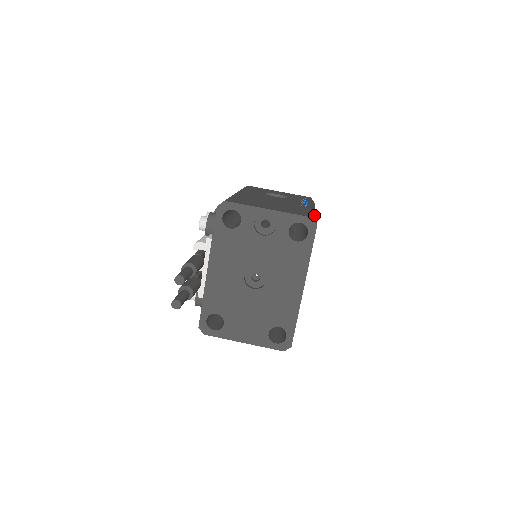
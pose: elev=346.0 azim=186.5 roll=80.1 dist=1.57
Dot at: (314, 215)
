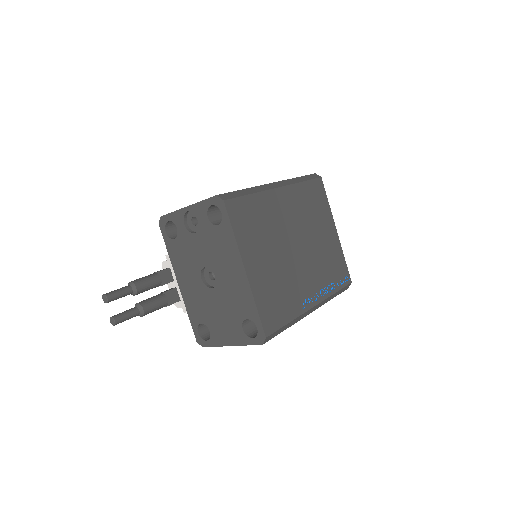
Dot at: (250, 191)
